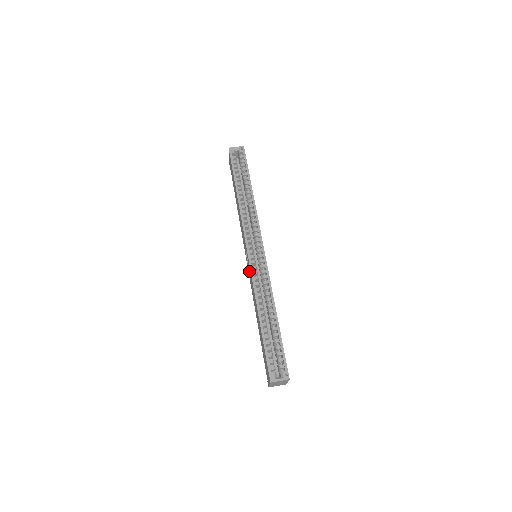
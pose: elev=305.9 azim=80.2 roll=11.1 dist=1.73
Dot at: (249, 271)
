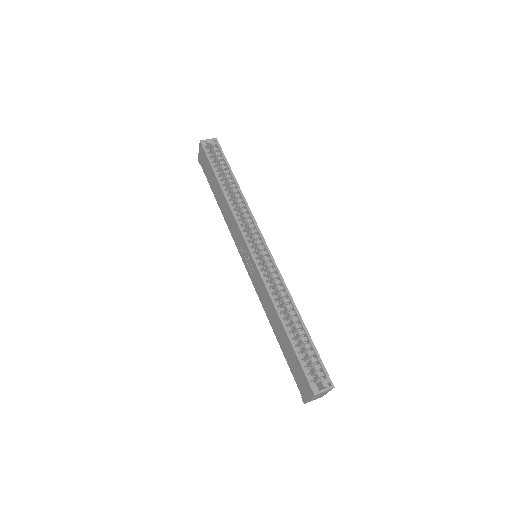
Dot at: (253, 273)
